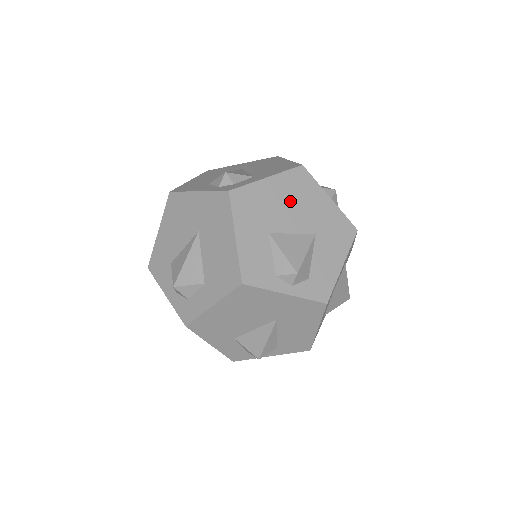
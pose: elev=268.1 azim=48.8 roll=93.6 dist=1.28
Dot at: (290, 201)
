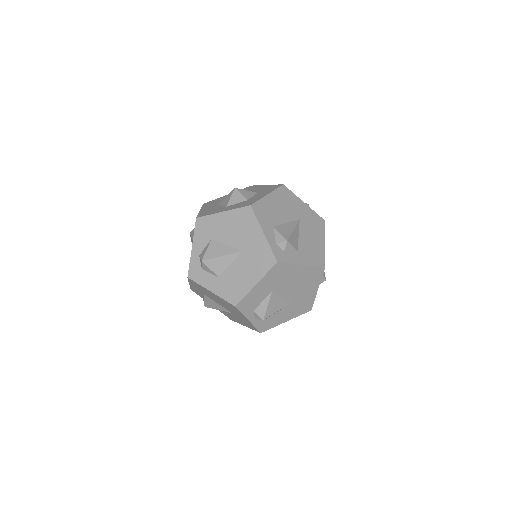
Dot at: (299, 282)
